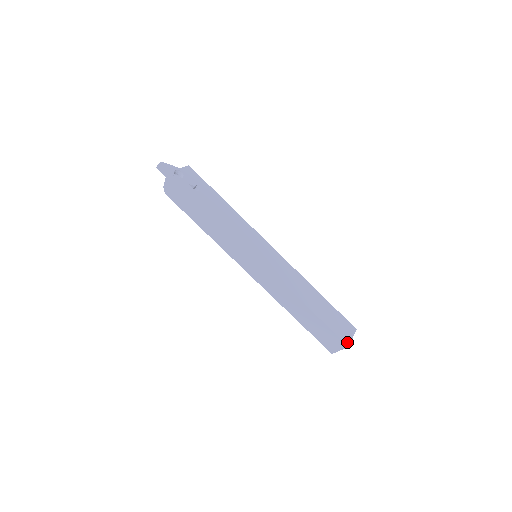
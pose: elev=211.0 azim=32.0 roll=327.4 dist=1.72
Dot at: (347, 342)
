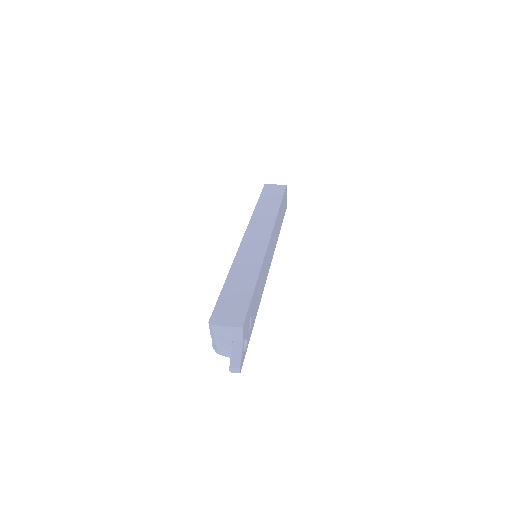
Dot at: occluded
